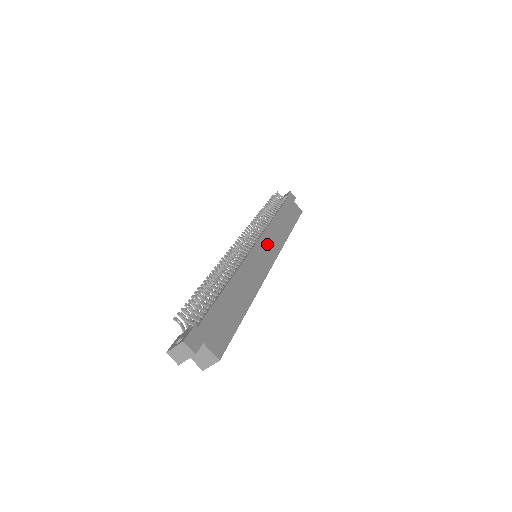
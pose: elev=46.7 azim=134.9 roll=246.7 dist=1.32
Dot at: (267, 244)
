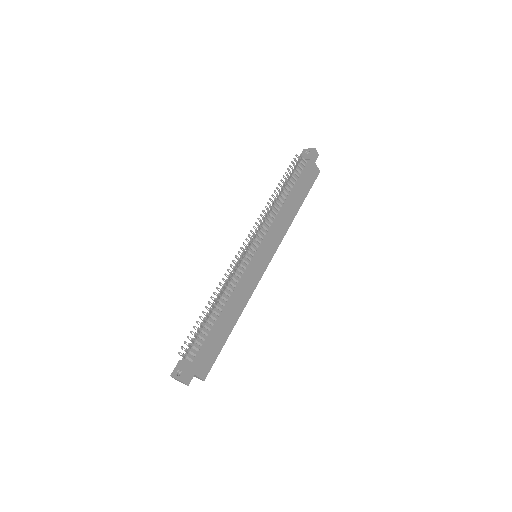
Dot at: (268, 245)
